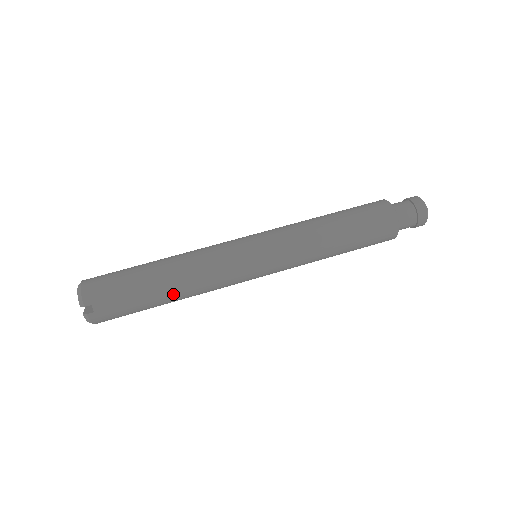
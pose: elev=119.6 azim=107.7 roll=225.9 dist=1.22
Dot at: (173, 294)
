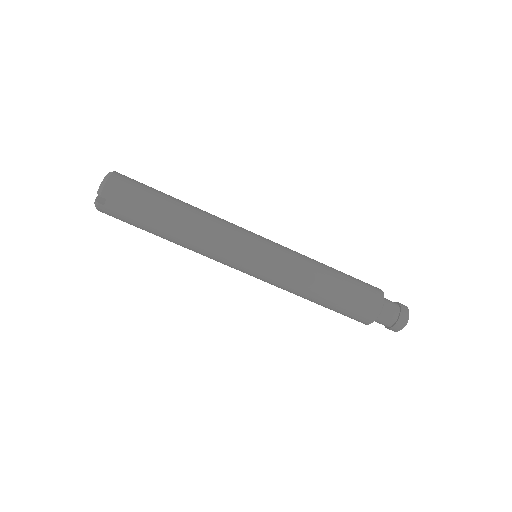
Dot at: (173, 238)
